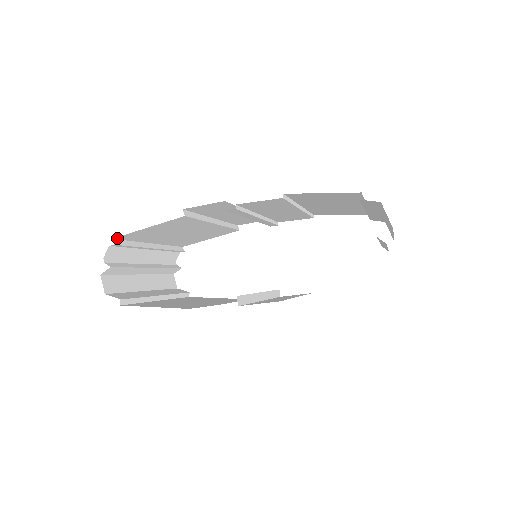
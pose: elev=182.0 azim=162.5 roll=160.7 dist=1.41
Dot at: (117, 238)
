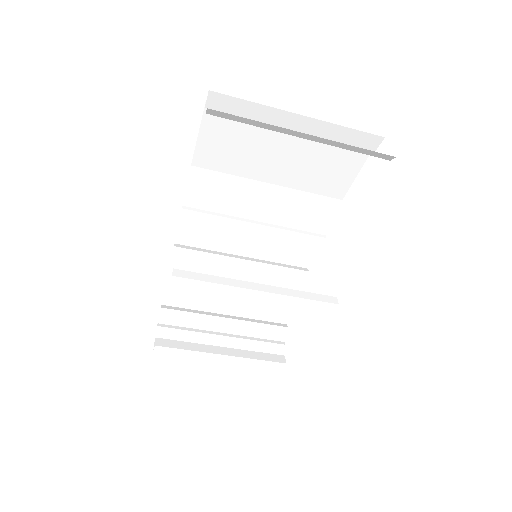
Dot at: (166, 304)
